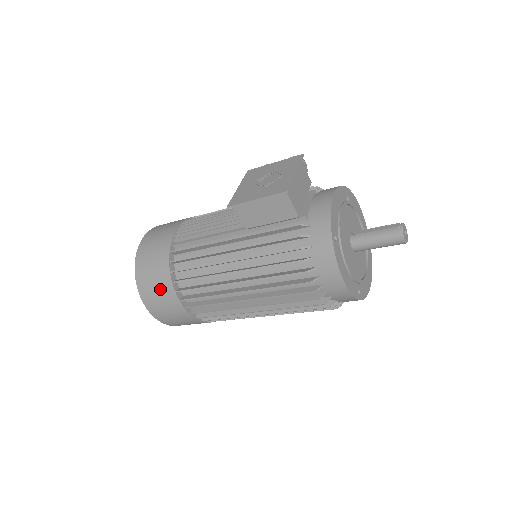
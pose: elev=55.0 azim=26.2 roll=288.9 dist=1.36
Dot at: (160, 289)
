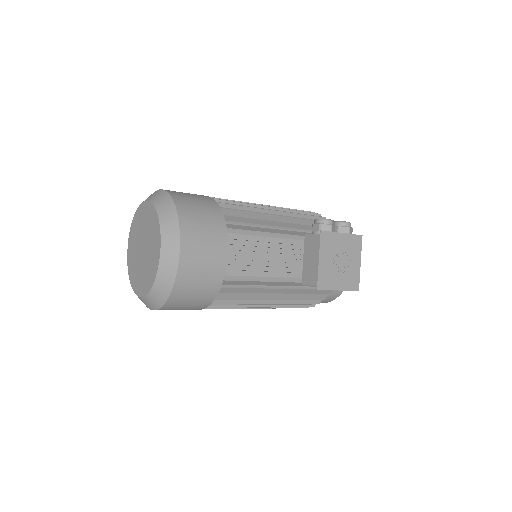
Dot at: (191, 307)
